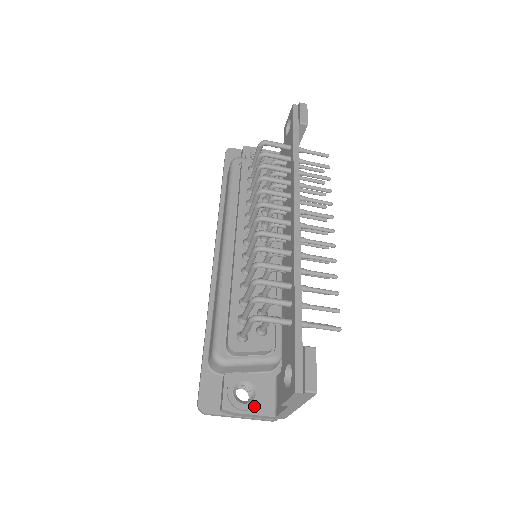
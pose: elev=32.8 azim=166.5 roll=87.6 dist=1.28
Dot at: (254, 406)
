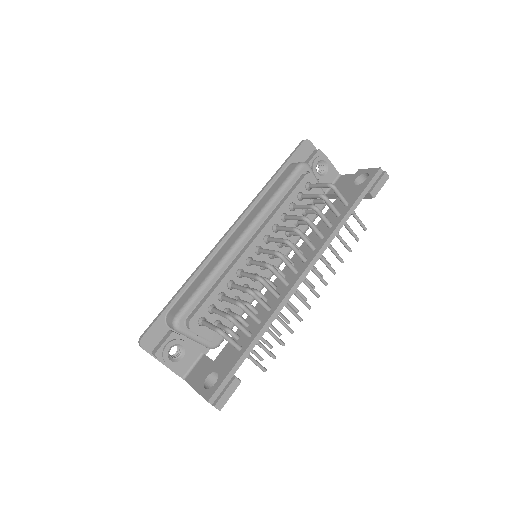
Dot at: (176, 366)
